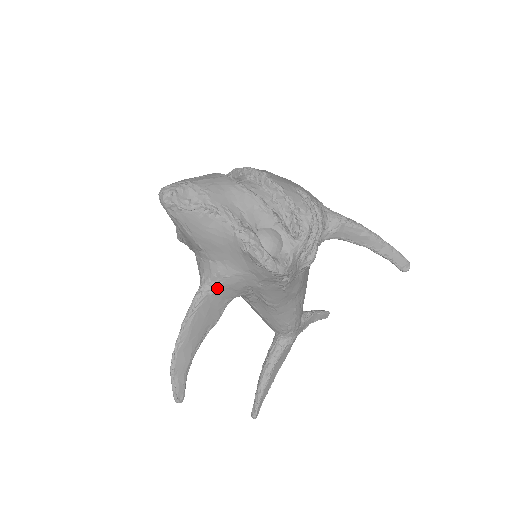
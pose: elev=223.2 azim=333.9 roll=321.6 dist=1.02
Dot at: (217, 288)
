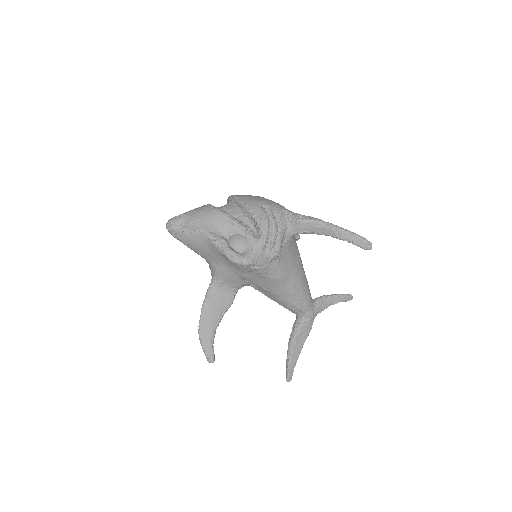
Dot at: (220, 281)
